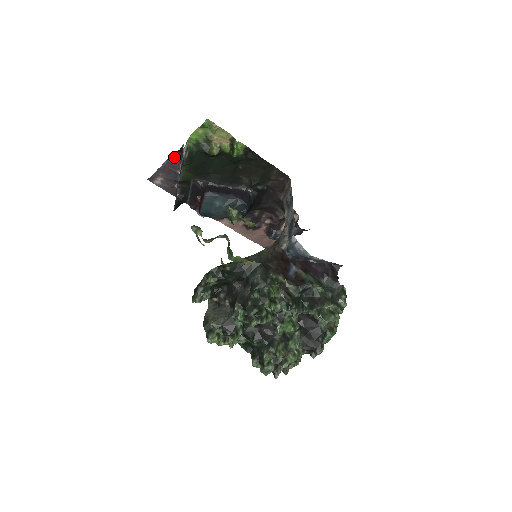
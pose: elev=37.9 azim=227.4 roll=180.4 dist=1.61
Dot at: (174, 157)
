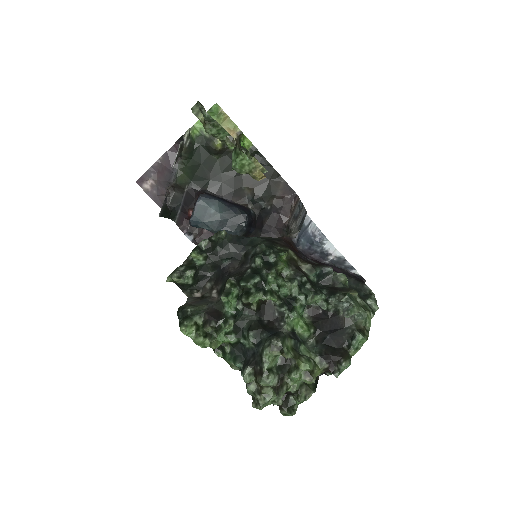
Dot at: (172, 152)
